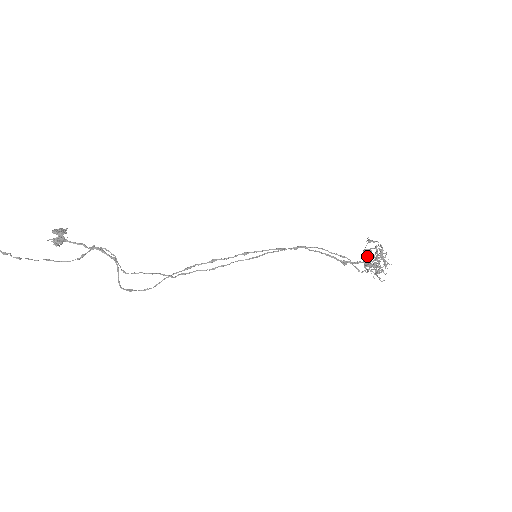
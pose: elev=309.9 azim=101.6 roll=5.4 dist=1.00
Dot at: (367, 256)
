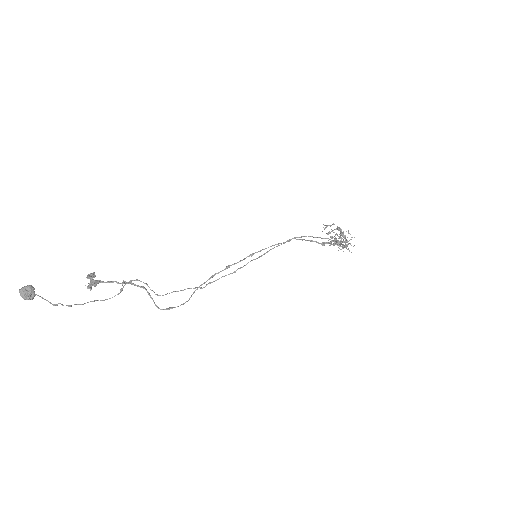
Dot at: (331, 237)
